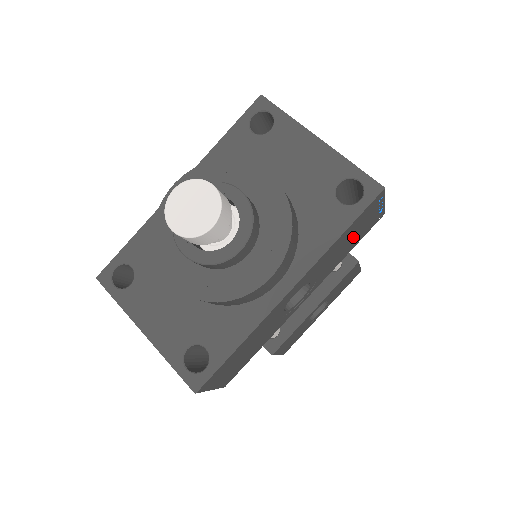
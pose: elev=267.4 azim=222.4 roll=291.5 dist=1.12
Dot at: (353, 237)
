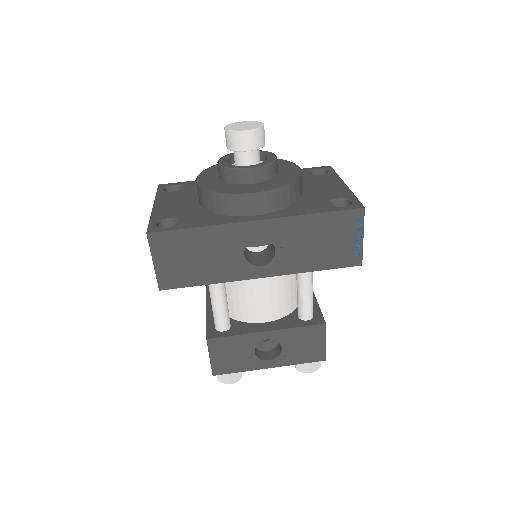
Dot at: (326, 244)
